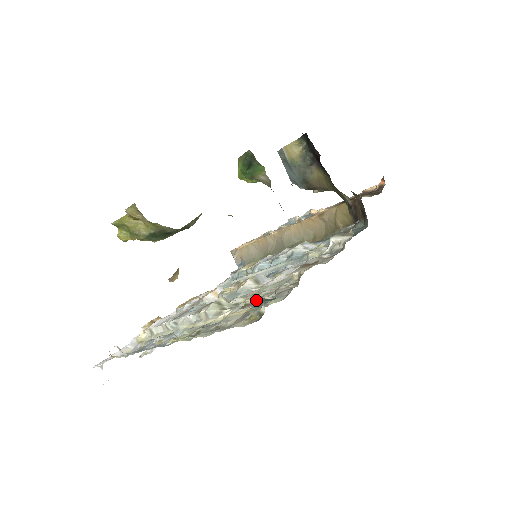
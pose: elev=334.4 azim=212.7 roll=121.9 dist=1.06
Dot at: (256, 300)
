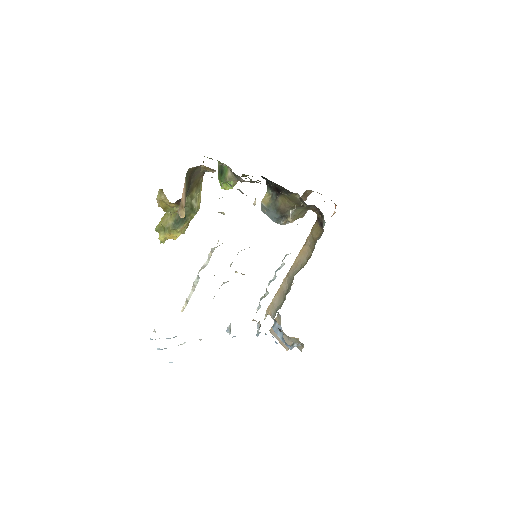
Dot at: occluded
